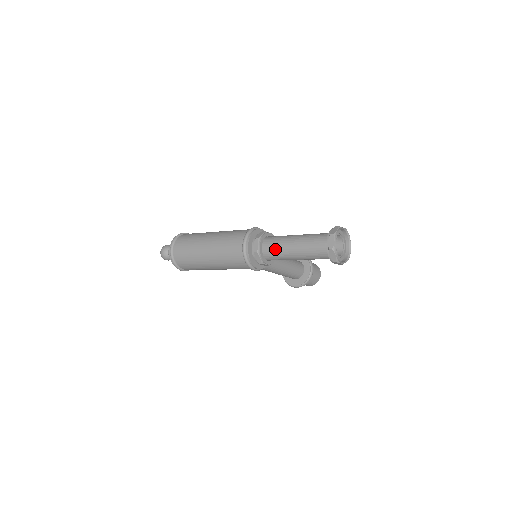
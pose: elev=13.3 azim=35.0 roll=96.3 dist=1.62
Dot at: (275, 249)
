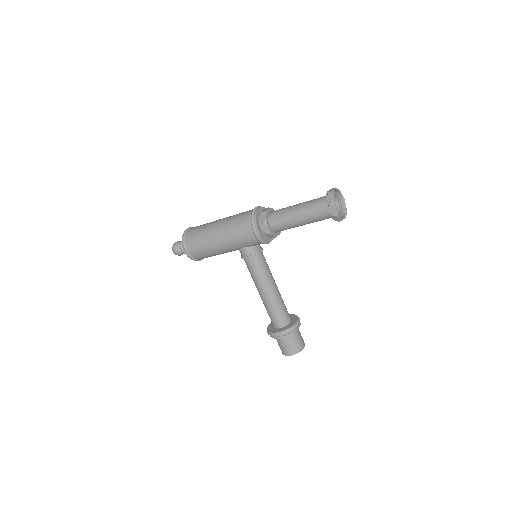
Dot at: (281, 210)
